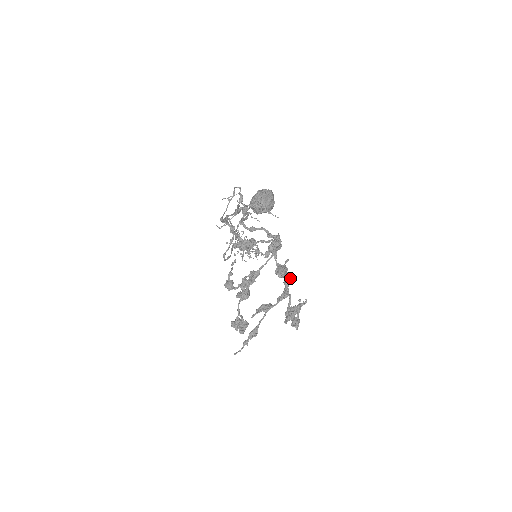
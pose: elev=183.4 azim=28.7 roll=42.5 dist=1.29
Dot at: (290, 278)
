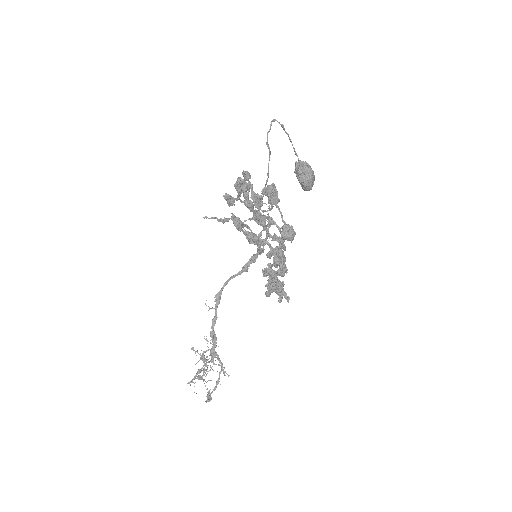
Dot at: (284, 269)
